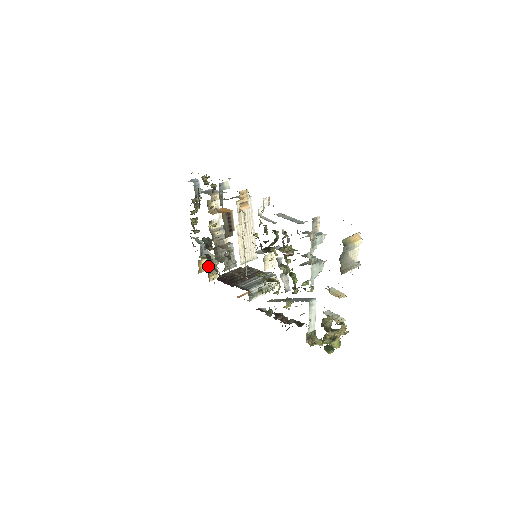
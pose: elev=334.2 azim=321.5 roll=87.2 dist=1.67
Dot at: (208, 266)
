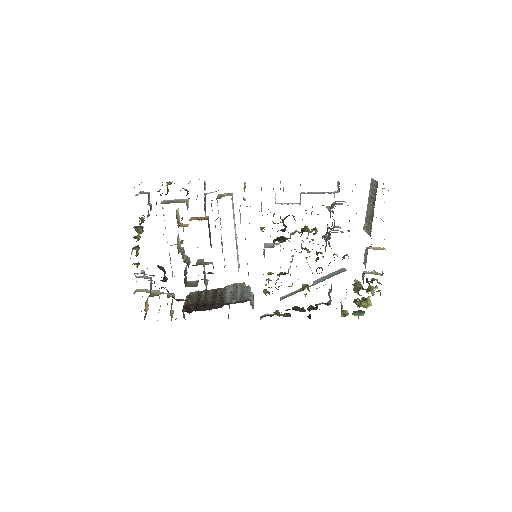
Dot at: (148, 309)
